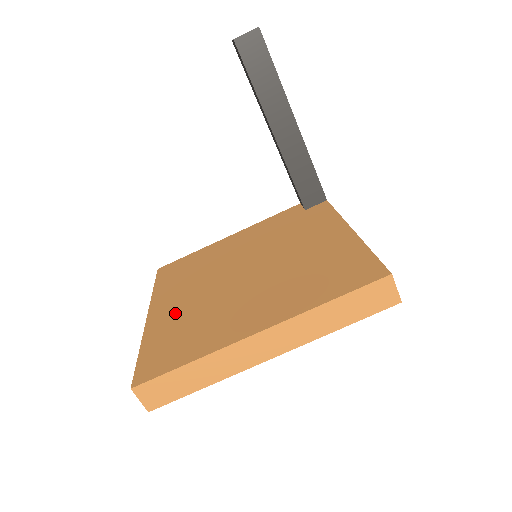
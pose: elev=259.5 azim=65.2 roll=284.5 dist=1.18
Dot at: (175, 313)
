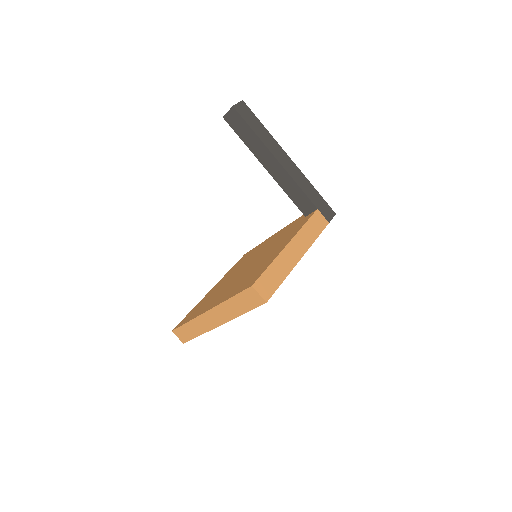
Dot at: (214, 290)
